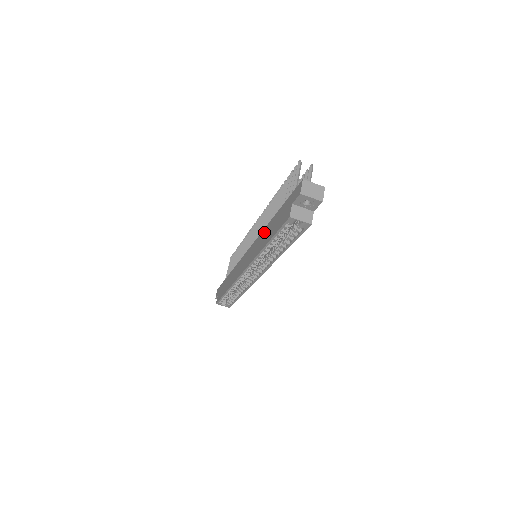
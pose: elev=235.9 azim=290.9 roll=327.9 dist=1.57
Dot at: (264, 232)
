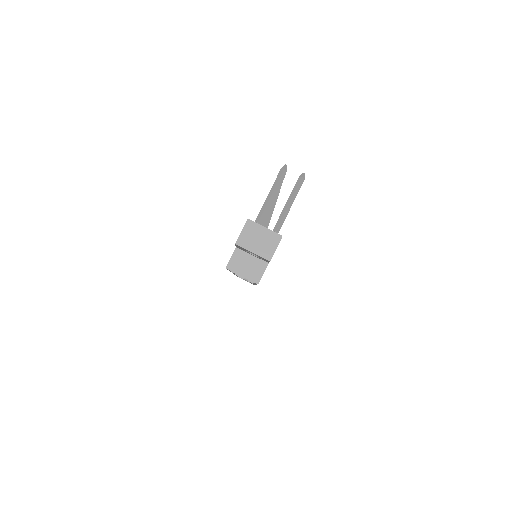
Dot at: occluded
